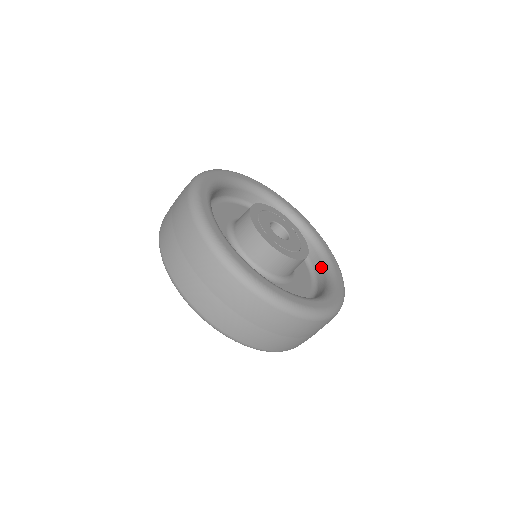
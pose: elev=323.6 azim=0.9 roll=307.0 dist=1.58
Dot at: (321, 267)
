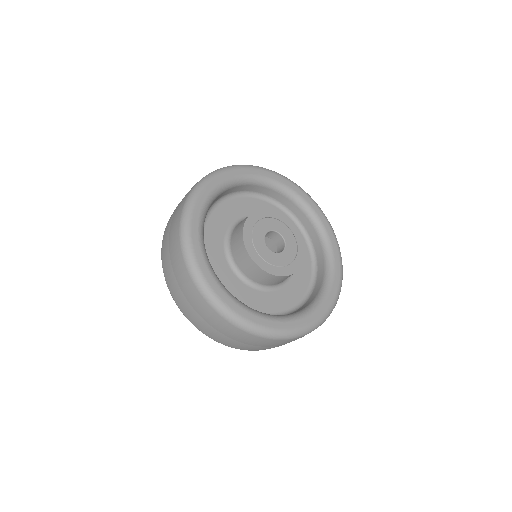
Dot at: (316, 236)
